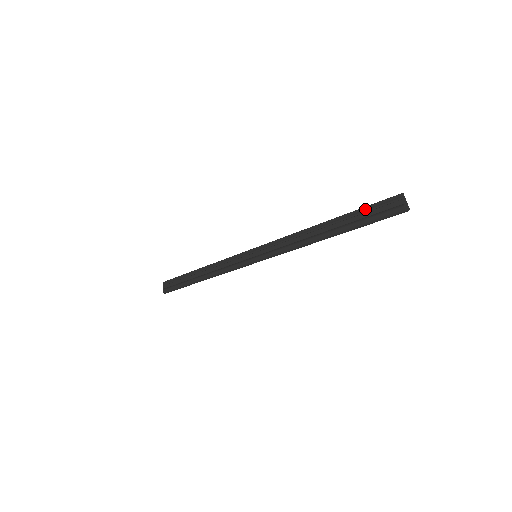
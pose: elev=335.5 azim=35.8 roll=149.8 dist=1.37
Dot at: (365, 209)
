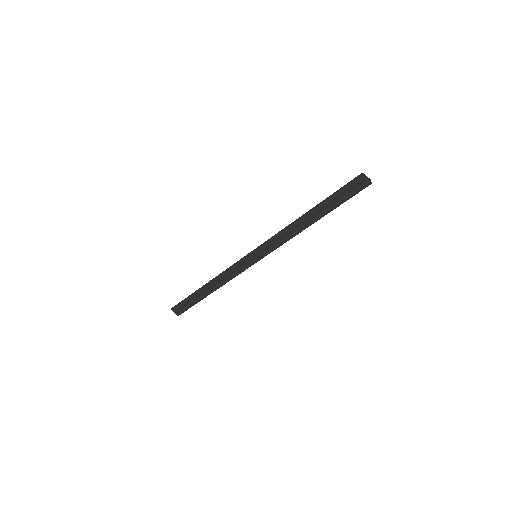
Dot at: (338, 193)
